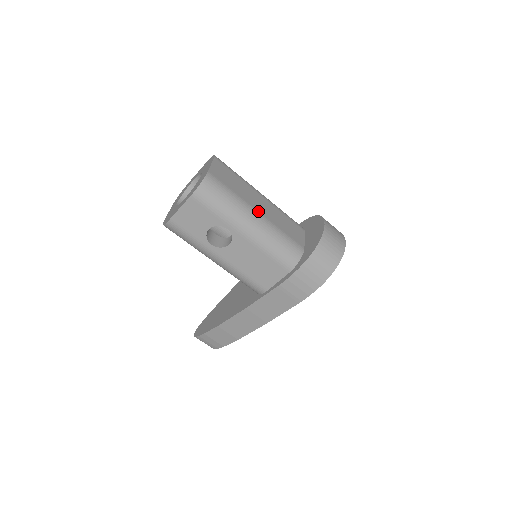
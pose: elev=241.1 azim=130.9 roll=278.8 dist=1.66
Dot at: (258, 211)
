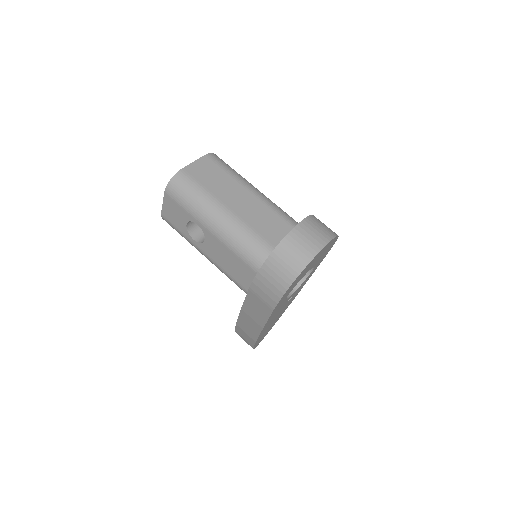
Dot at: (229, 208)
